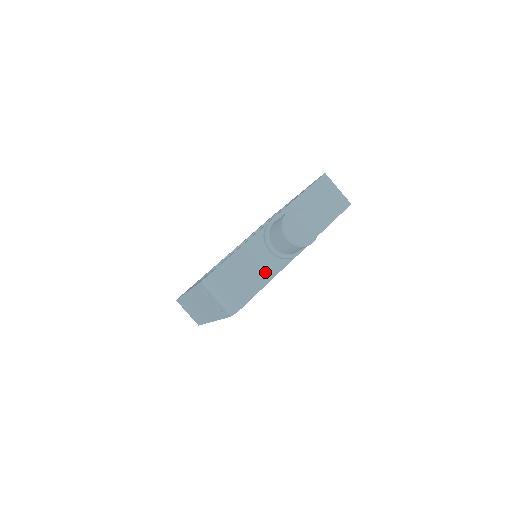
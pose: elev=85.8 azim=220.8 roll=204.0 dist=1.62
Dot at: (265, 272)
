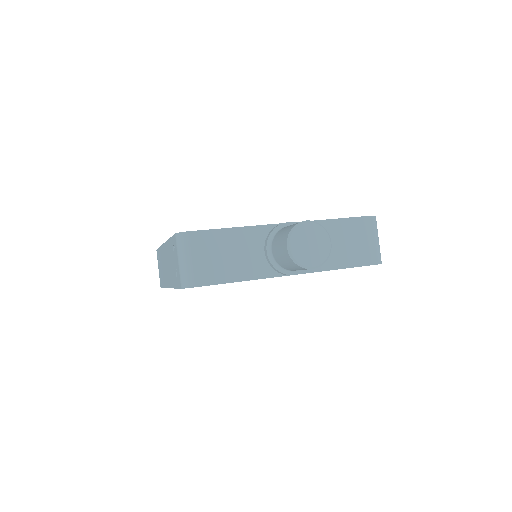
Dot at: (246, 268)
